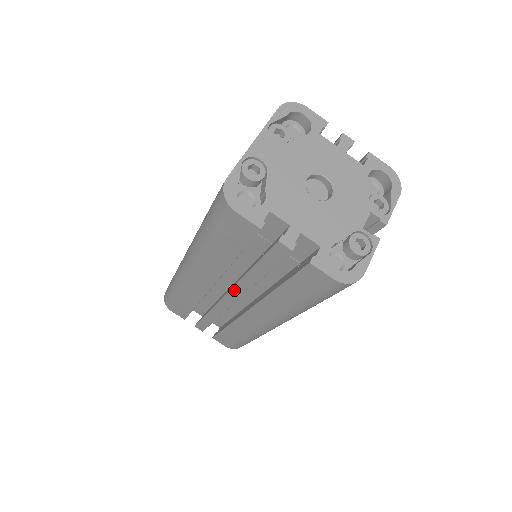
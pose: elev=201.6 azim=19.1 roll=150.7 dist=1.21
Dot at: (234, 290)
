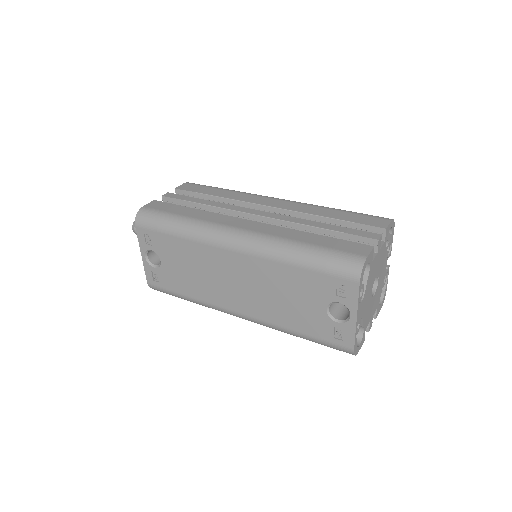
Dot at: occluded
